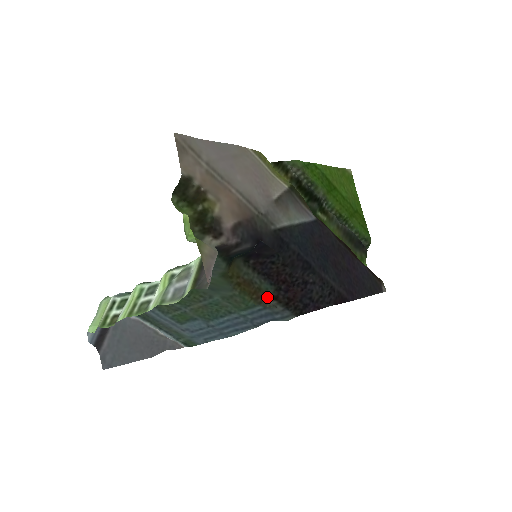
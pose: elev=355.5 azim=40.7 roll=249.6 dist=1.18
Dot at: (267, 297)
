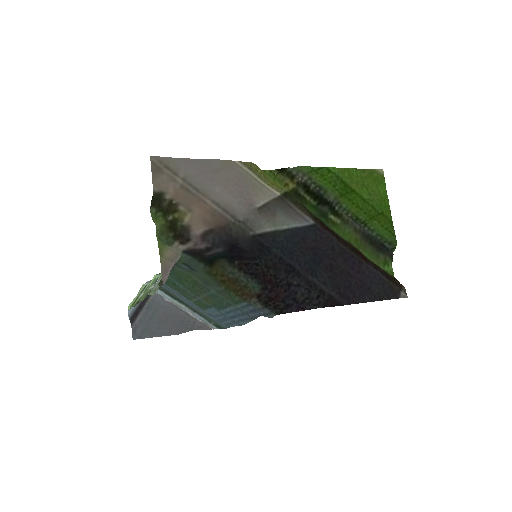
Dot at: (252, 295)
